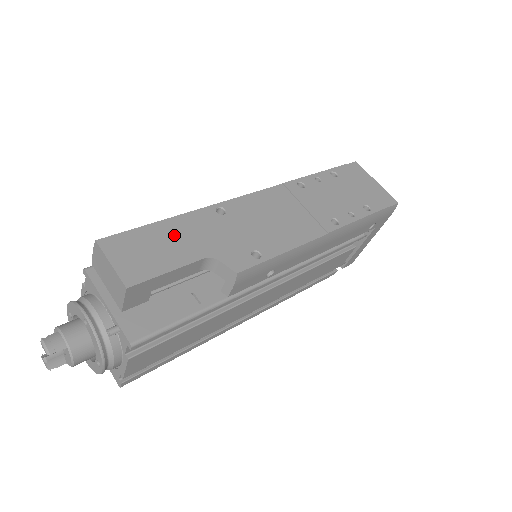
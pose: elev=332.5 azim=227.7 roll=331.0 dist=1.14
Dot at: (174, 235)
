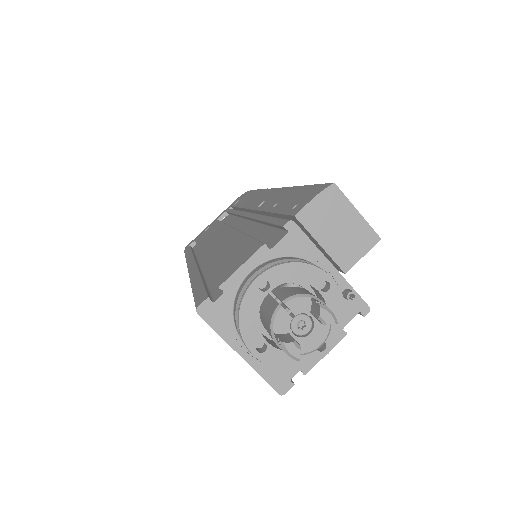
Dot at: occluded
